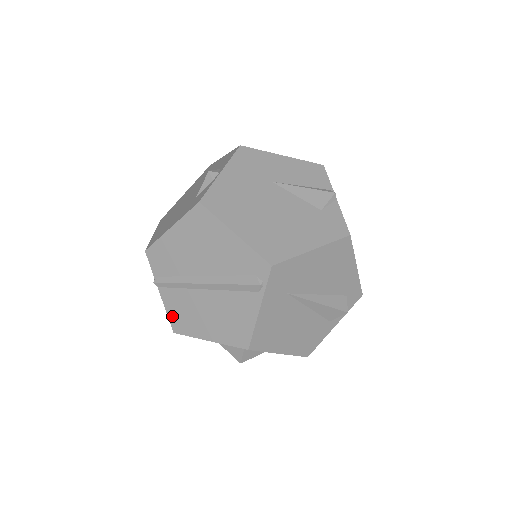
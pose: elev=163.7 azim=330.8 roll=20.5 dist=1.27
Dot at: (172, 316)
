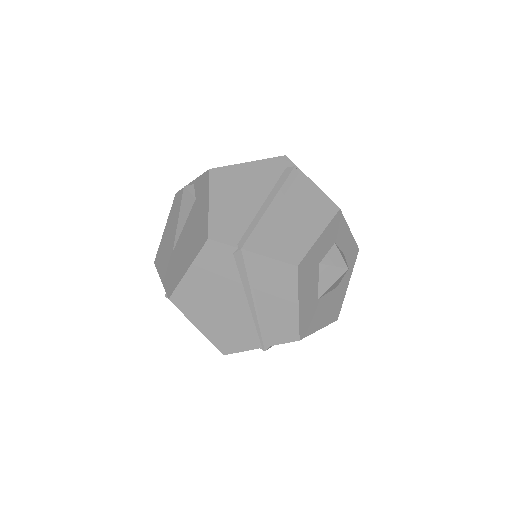
Dot at: (281, 256)
